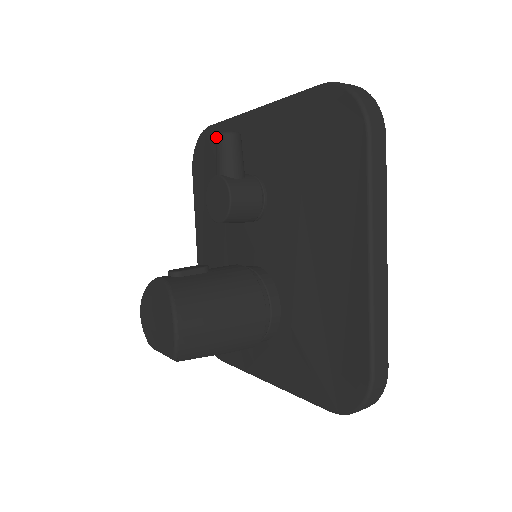
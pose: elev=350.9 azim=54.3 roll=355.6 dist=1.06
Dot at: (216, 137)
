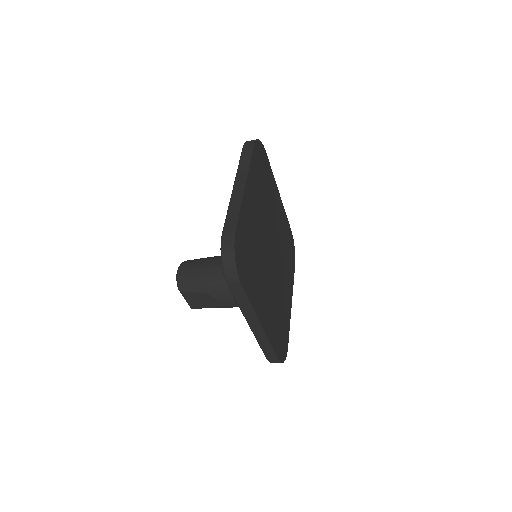
Dot at: occluded
